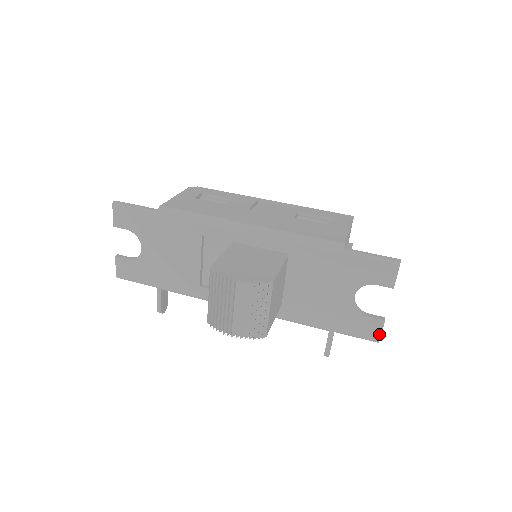
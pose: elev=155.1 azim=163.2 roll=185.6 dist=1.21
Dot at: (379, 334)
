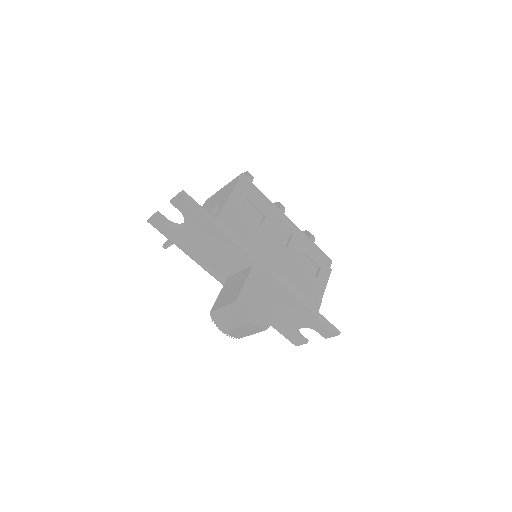
Dot at: (299, 344)
